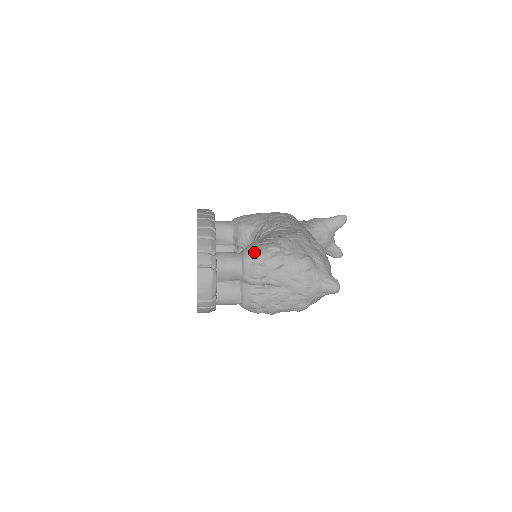
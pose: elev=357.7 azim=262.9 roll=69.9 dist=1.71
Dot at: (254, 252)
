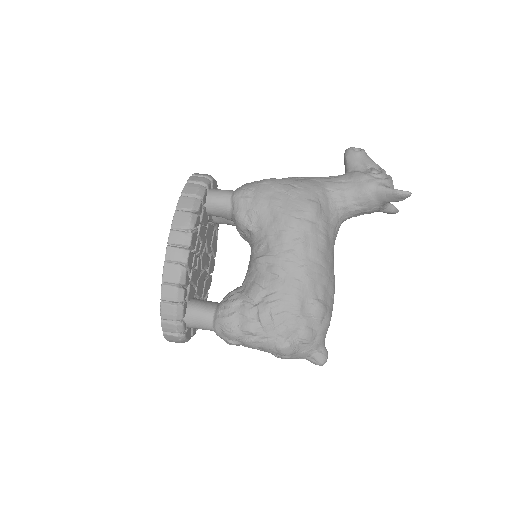
Dot at: (225, 330)
